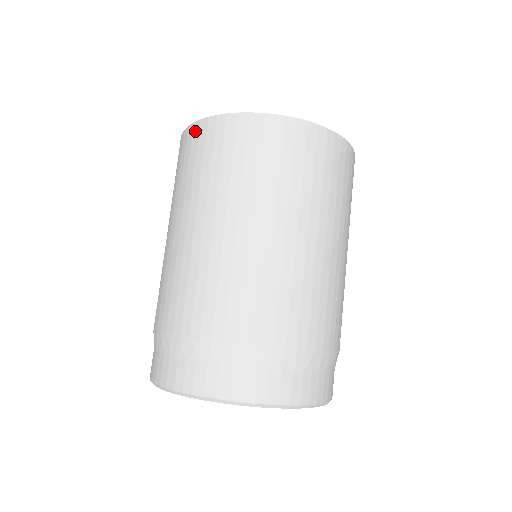
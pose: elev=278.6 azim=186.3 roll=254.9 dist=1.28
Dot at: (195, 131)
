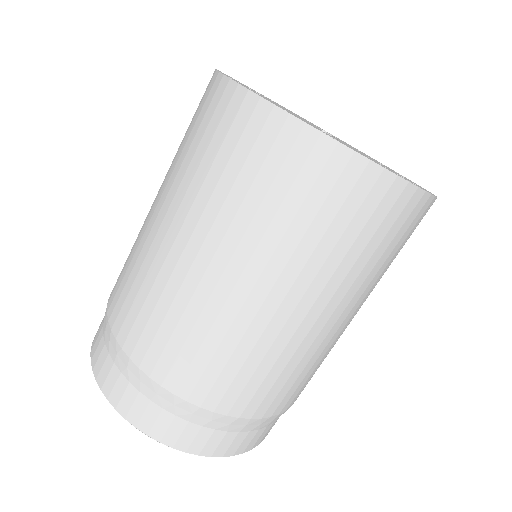
Dot at: (235, 102)
